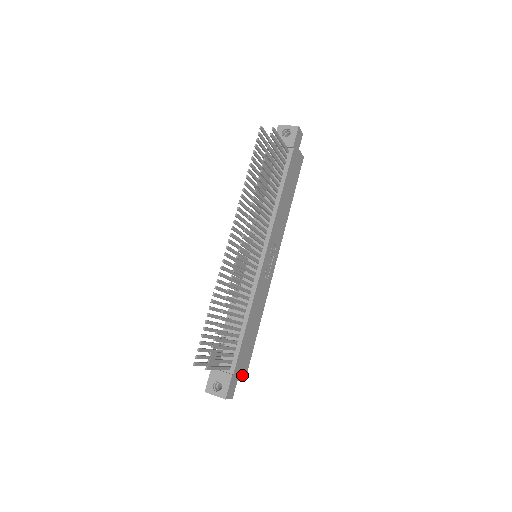
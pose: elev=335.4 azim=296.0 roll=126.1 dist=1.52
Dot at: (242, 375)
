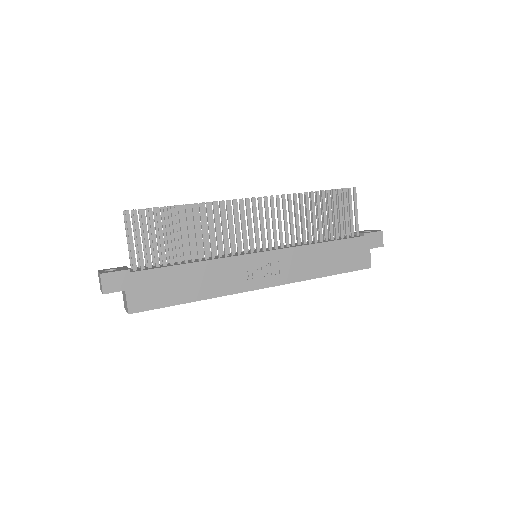
Dot at: (133, 300)
